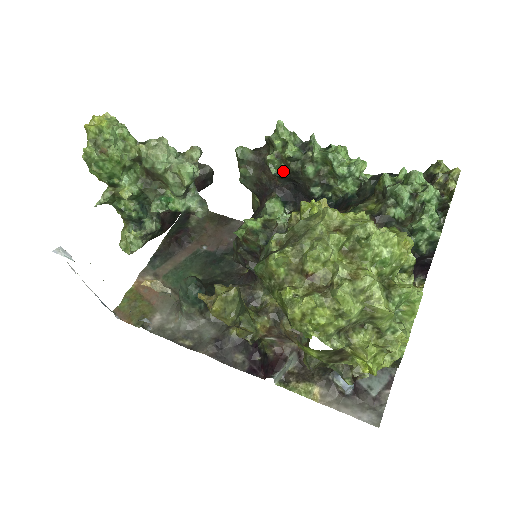
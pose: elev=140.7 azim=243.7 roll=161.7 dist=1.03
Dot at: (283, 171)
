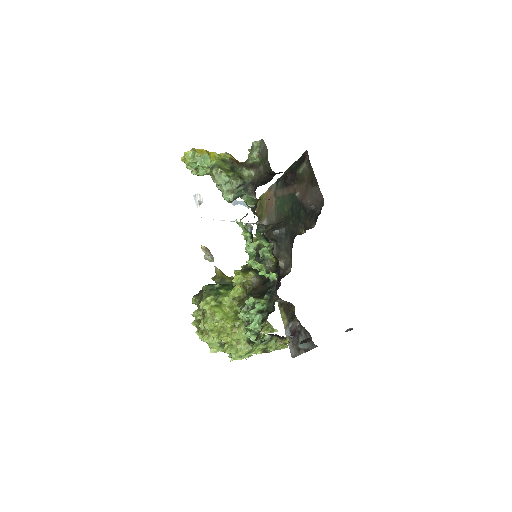
Dot at: occluded
